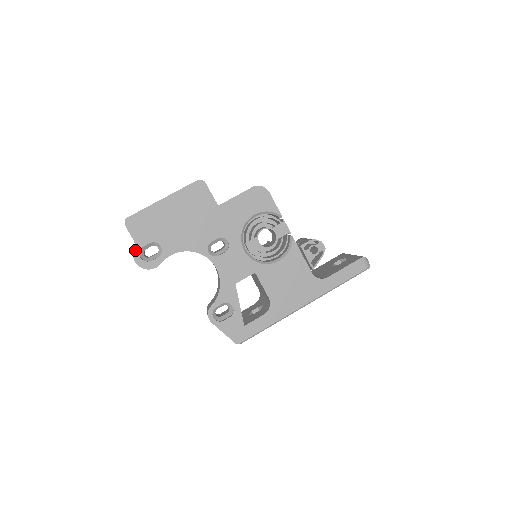
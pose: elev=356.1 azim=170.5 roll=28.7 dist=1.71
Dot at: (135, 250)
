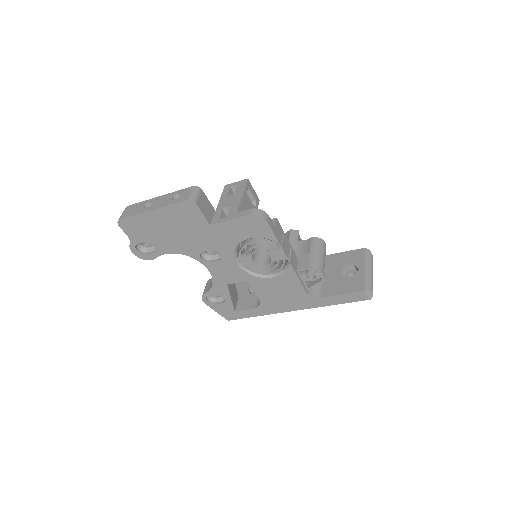
Dot at: (131, 245)
